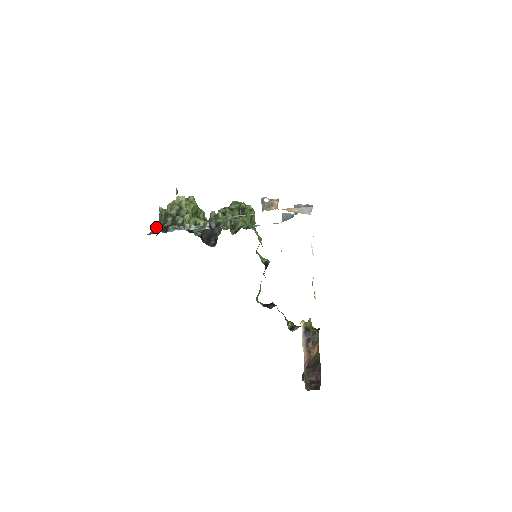
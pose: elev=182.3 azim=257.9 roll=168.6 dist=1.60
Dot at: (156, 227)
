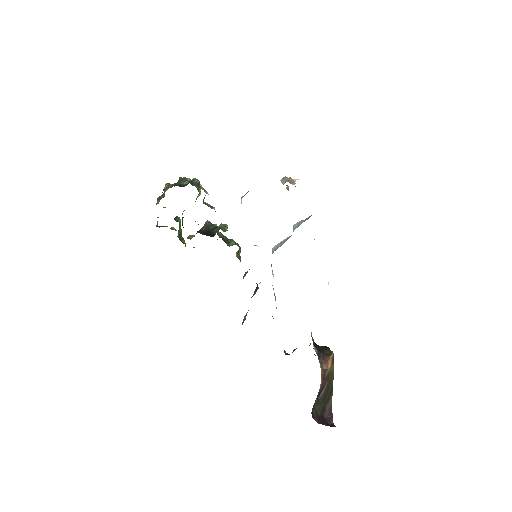
Dot at: occluded
